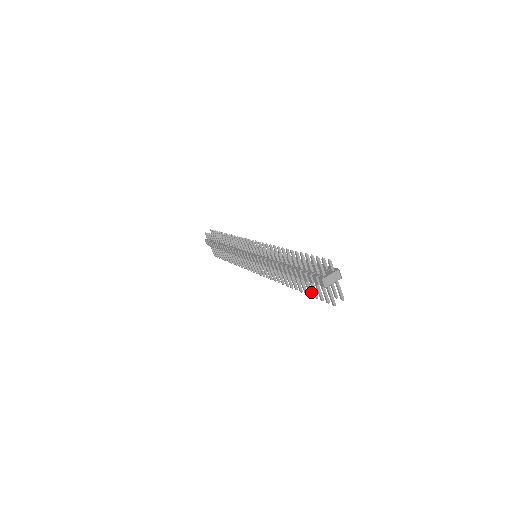
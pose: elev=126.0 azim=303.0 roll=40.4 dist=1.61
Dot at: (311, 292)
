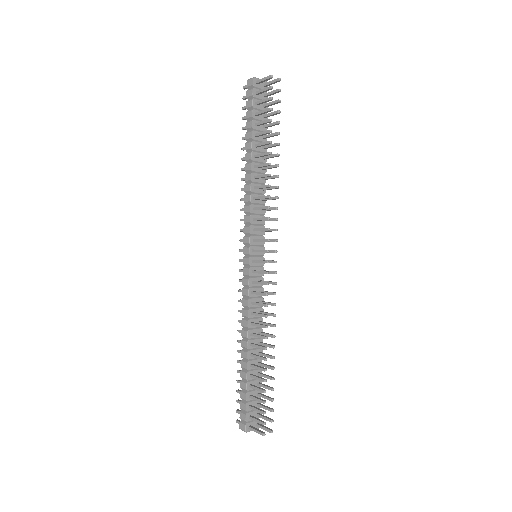
Dot at: (269, 120)
